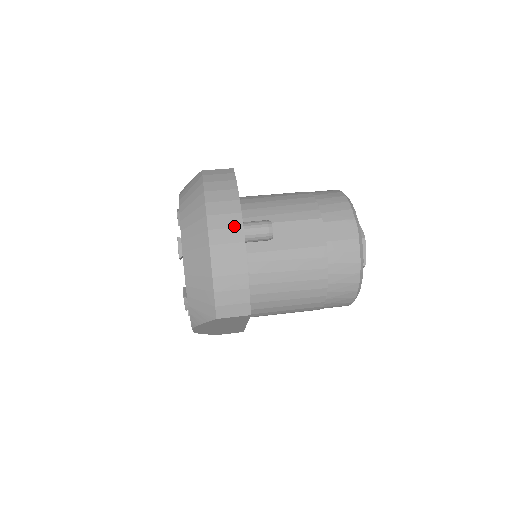
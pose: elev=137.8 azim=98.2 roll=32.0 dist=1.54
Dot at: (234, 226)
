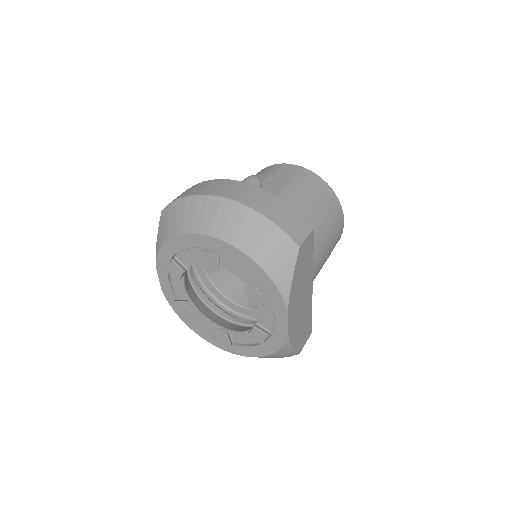
Dot at: (234, 185)
